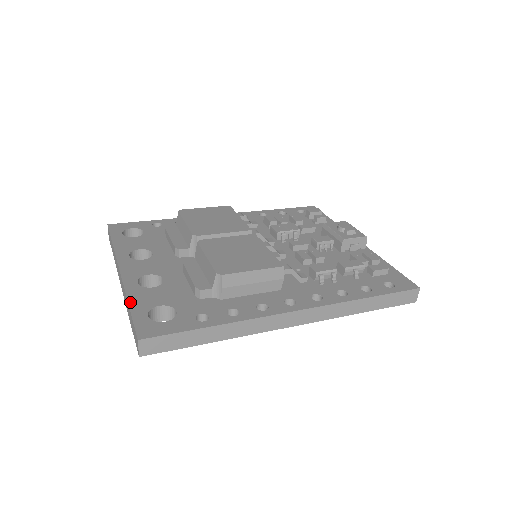
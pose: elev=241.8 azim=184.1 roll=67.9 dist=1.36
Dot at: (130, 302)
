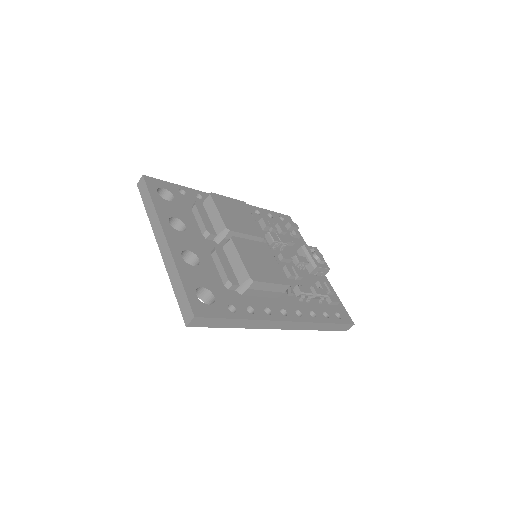
Dot at: (181, 276)
